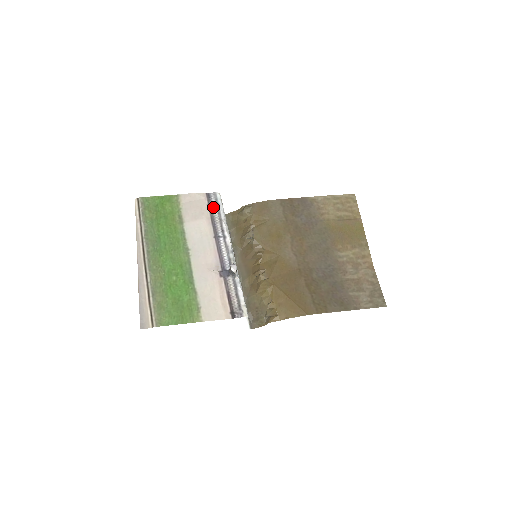
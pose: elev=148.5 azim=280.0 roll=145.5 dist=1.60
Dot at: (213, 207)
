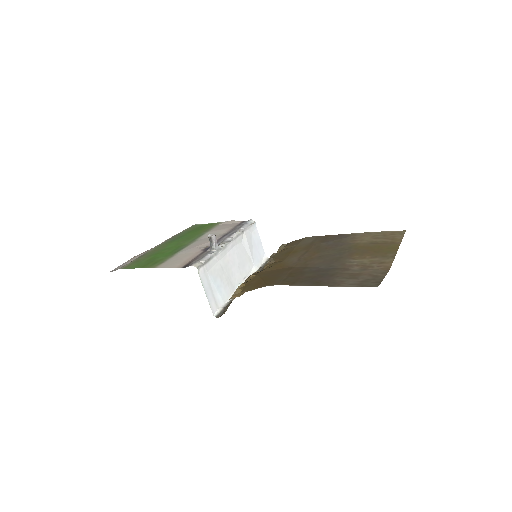
Dot at: (241, 225)
